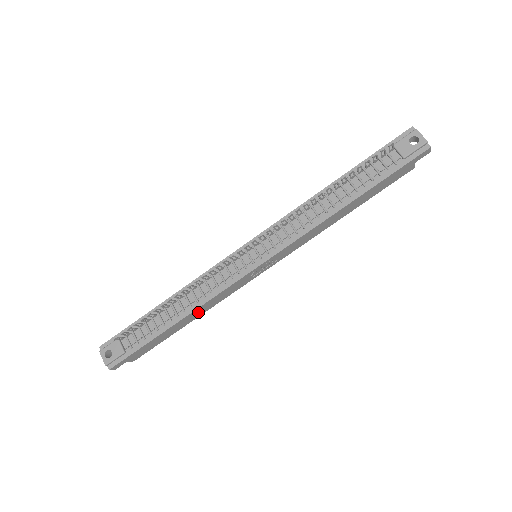
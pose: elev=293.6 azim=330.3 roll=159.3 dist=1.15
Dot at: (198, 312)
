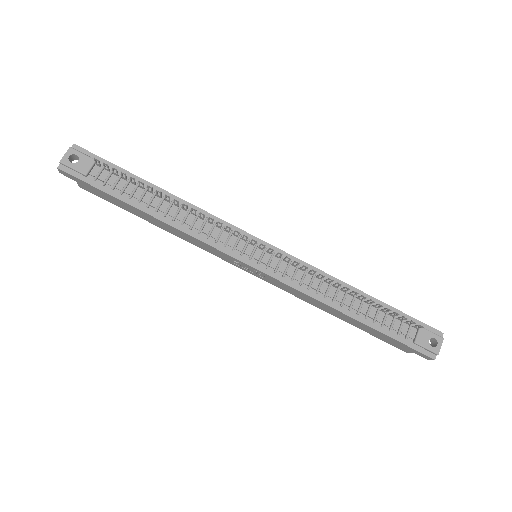
Dot at: (170, 229)
